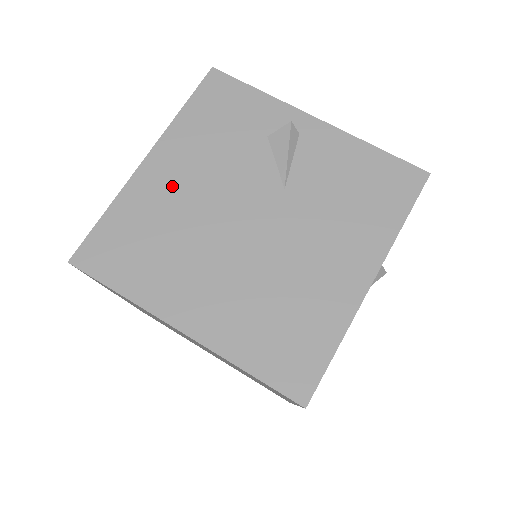
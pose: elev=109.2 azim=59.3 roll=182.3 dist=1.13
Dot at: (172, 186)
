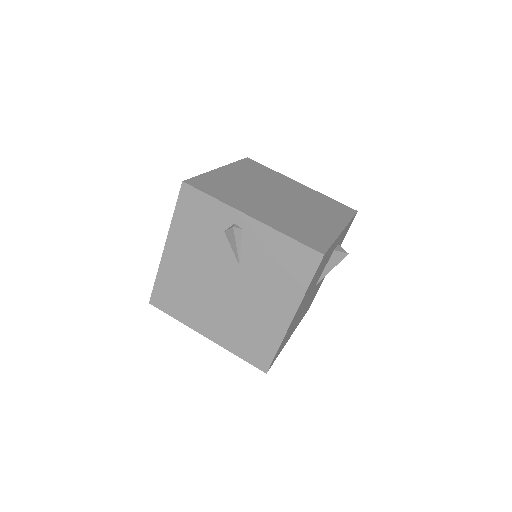
Dot at: (182, 264)
